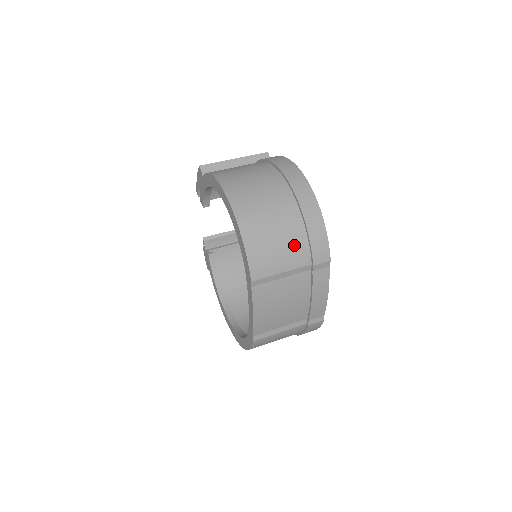
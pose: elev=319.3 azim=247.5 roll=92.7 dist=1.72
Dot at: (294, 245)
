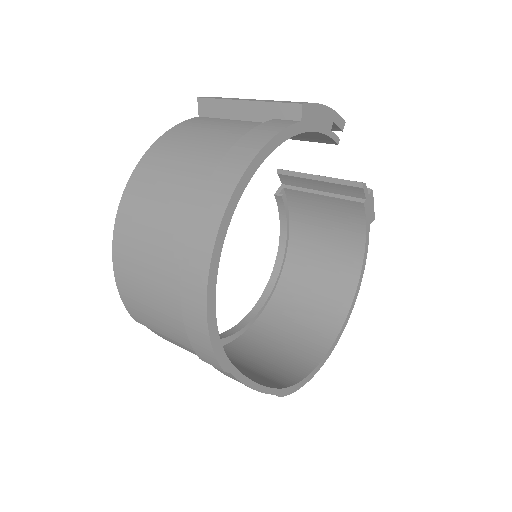
Dot at: (171, 321)
